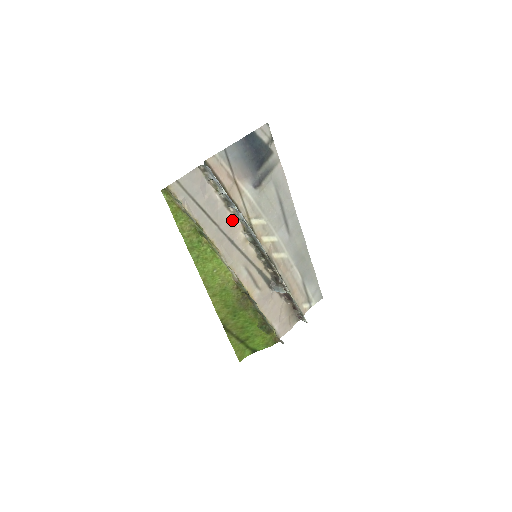
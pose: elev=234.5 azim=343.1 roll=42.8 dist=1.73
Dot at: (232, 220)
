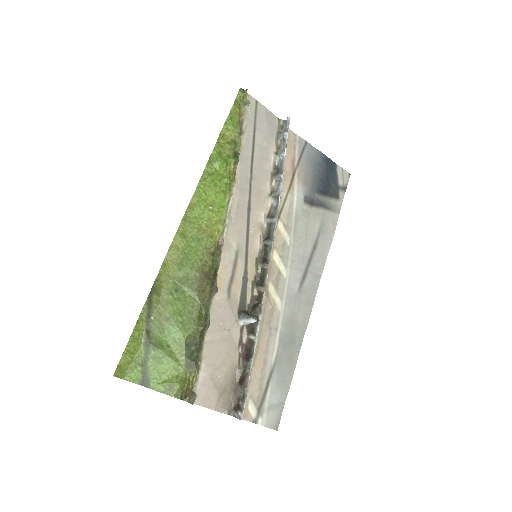
Dot at: (266, 193)
